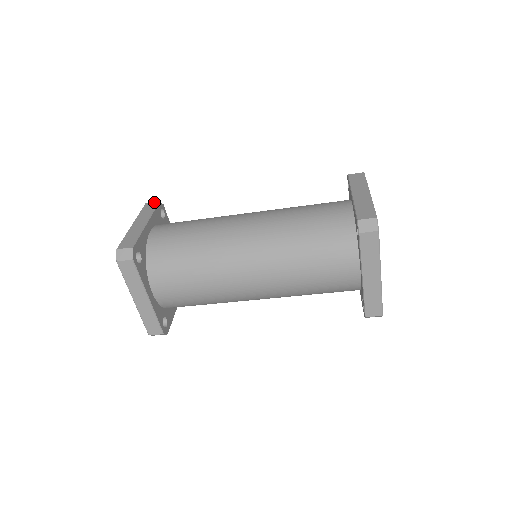
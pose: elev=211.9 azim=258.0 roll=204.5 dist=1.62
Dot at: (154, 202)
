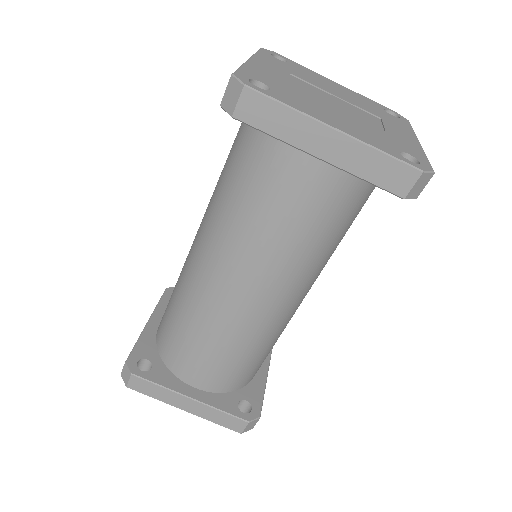
Dot at: occluded
